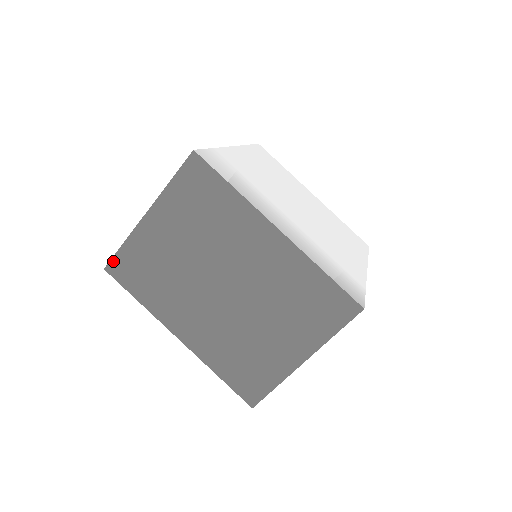
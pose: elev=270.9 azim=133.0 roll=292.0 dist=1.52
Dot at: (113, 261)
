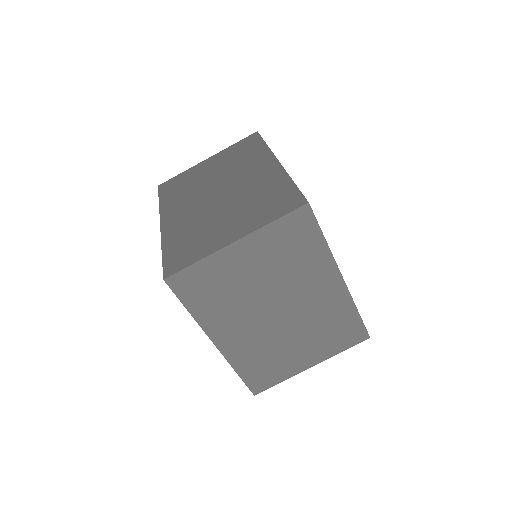
Dot at: (178, 275)
